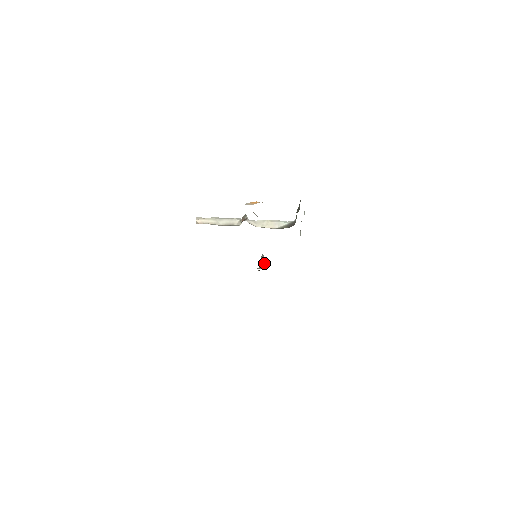
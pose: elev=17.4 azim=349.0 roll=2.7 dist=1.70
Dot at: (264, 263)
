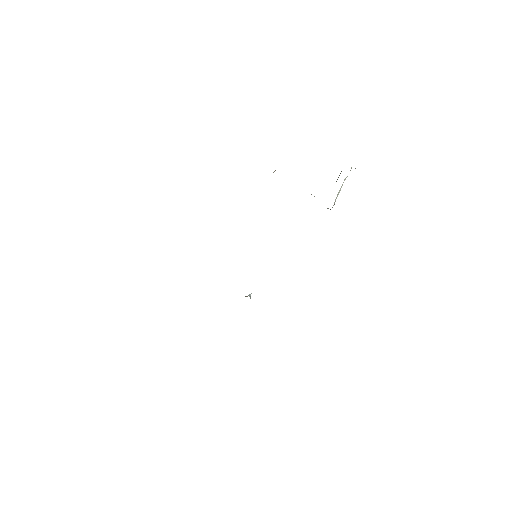
Dot at: (250, 298)
